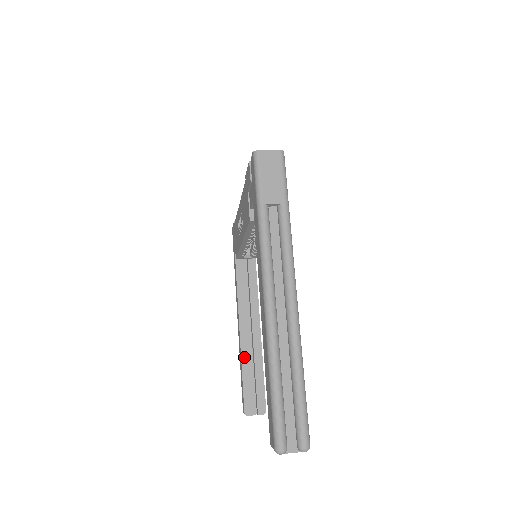
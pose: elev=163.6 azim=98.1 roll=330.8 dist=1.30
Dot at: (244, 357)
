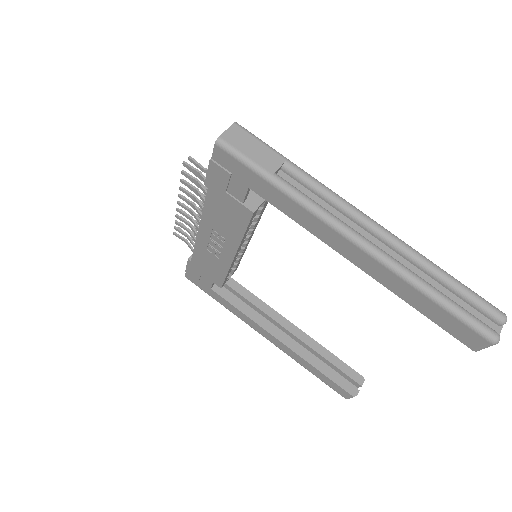
Dot at: (306, 357)
